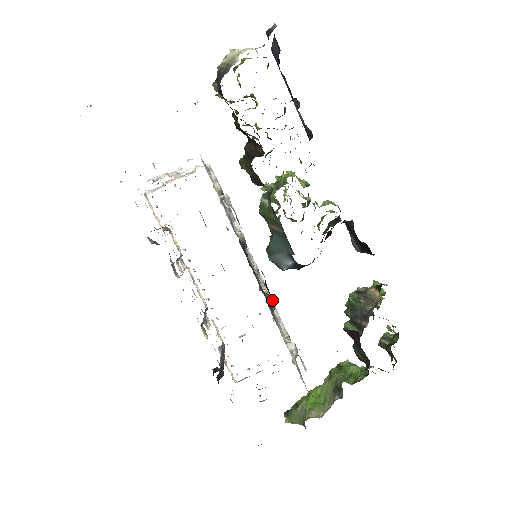
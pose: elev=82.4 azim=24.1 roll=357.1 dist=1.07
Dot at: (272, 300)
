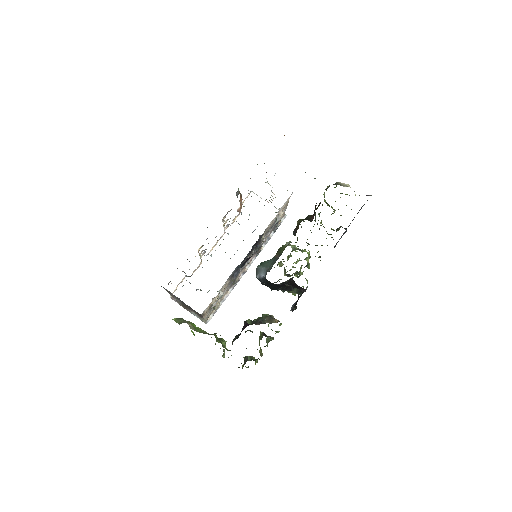
Dot at: occluded
